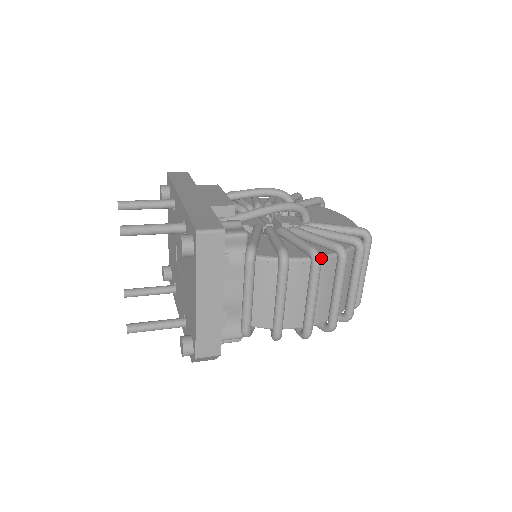
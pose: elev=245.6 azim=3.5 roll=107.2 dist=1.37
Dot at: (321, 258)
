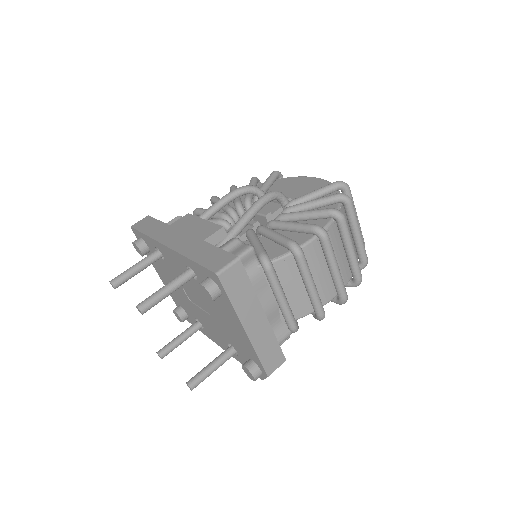
Dot at: occluded
